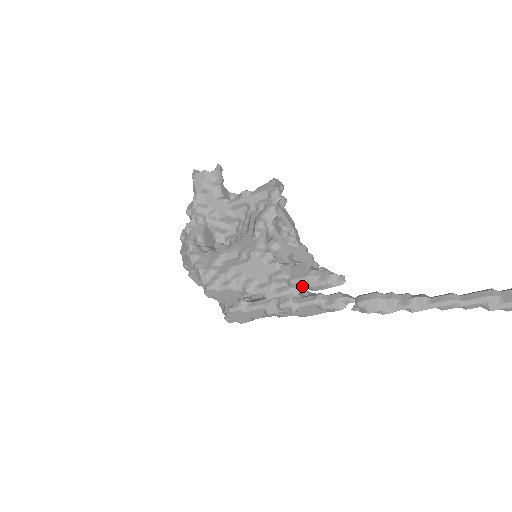
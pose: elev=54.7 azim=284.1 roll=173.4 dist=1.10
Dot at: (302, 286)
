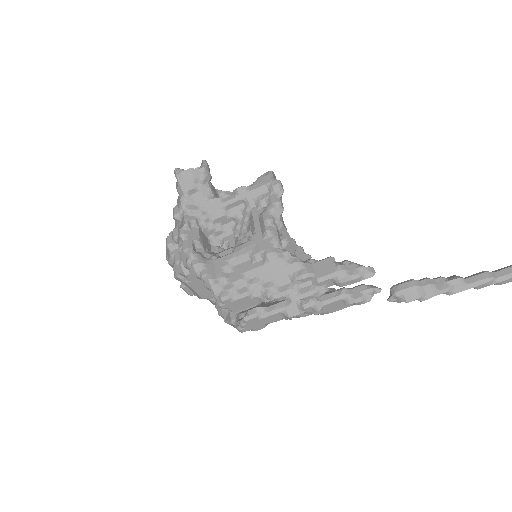
Dot at: (329, 283)
